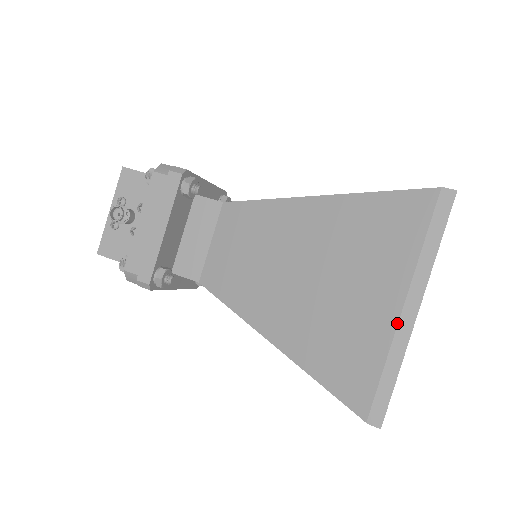
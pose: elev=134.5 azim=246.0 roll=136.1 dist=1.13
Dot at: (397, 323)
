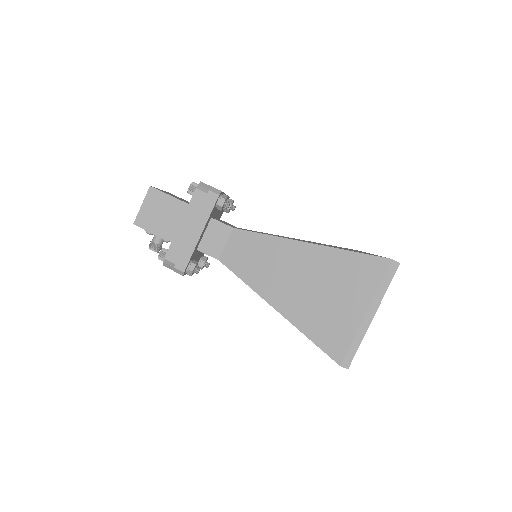
Dot at: occluded
